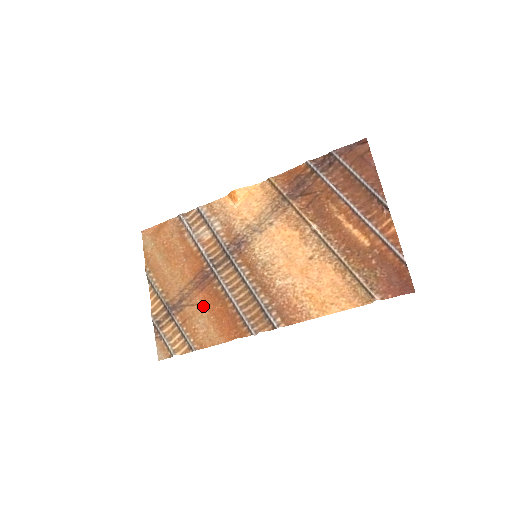
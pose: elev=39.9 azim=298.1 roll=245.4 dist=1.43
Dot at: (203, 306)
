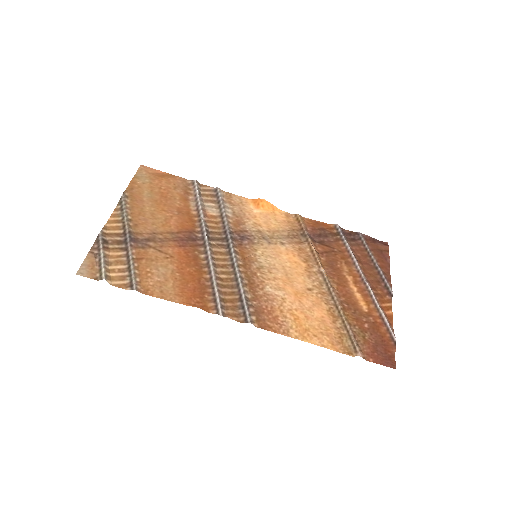
Dot at: (173, 259)
